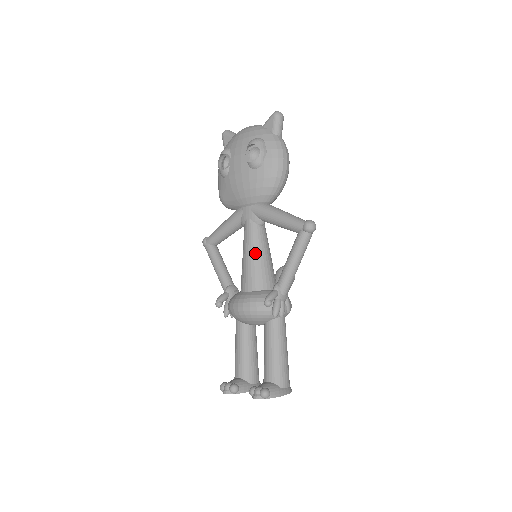
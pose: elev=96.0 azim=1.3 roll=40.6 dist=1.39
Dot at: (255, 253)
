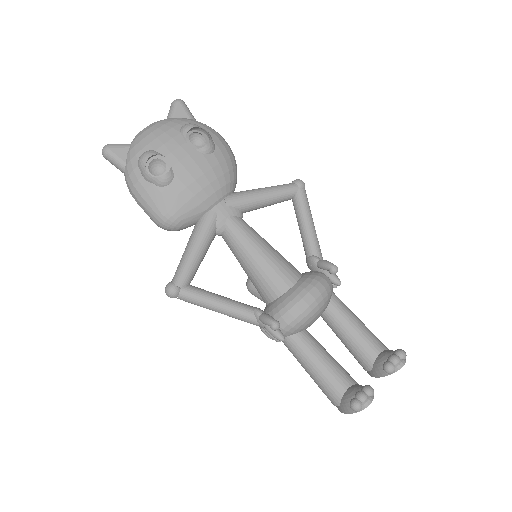
Dot at: (265, 245)
